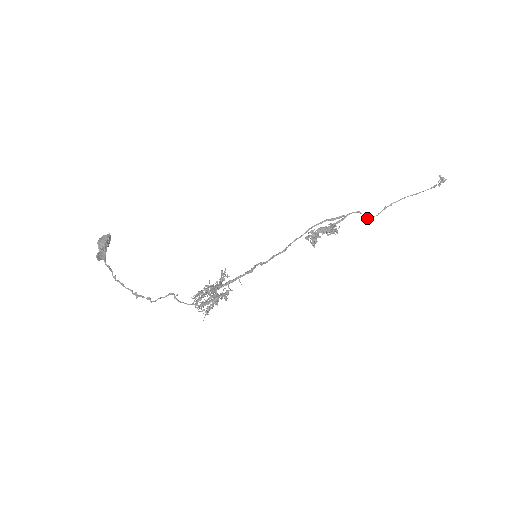
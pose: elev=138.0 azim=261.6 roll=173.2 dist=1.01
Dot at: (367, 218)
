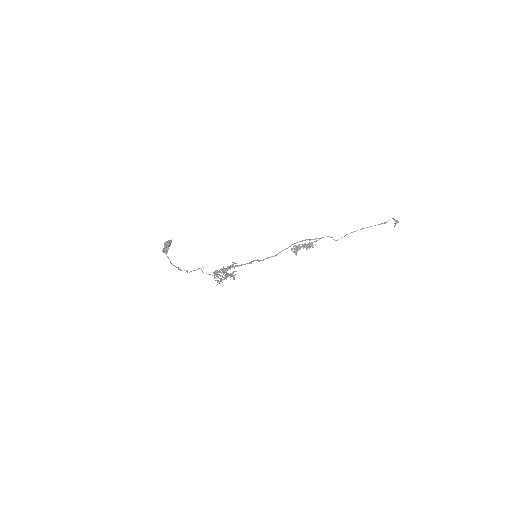
Dot at: occluded
